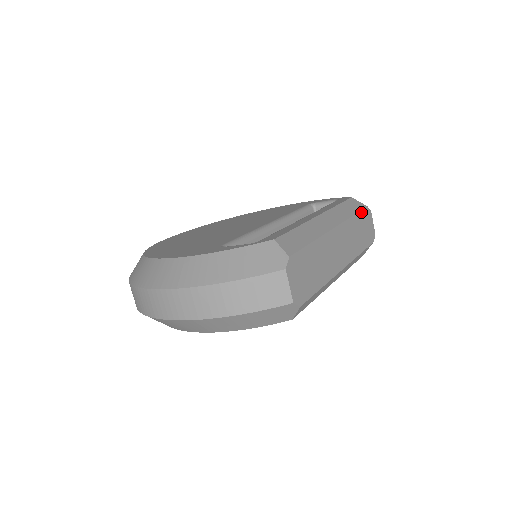
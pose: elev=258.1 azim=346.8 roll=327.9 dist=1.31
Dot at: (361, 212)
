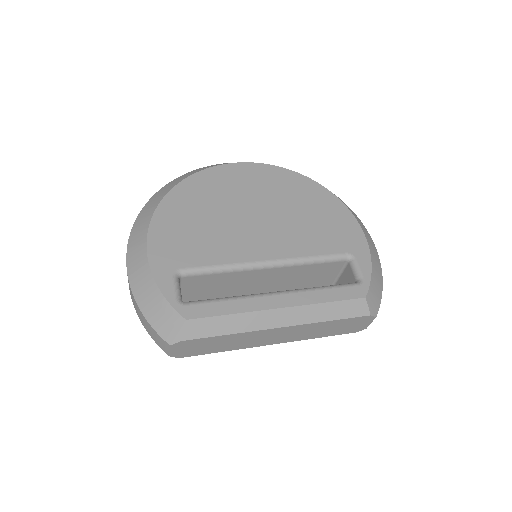
Dot at: (350, 318)
